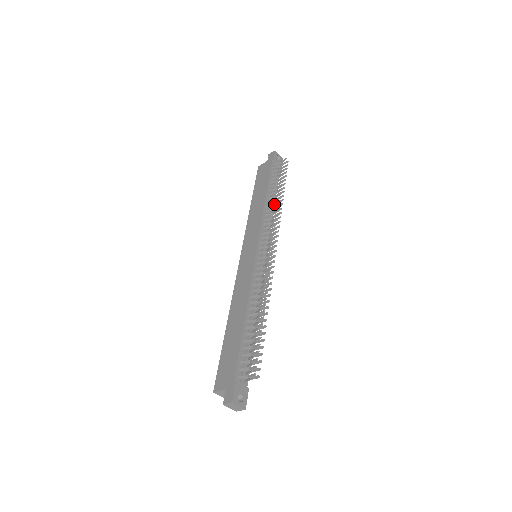
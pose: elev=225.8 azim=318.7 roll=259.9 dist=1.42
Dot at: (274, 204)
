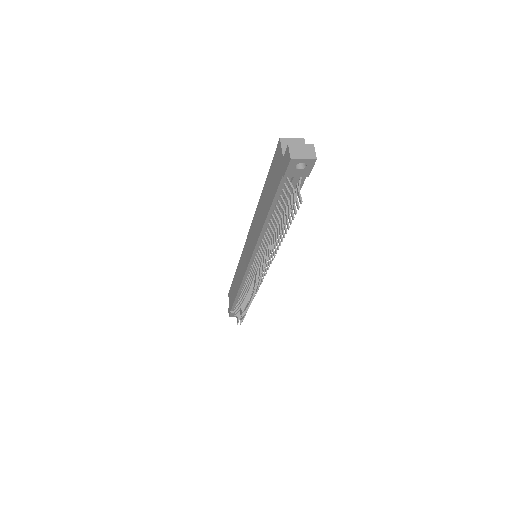
Dot at: (269, 243)
